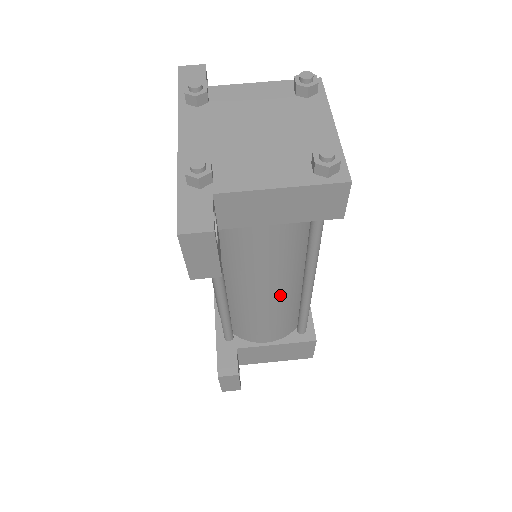
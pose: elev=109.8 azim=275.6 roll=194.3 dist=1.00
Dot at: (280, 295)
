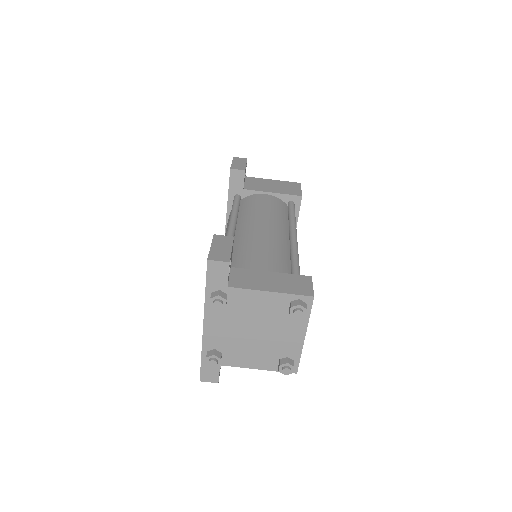
Dot at: occluded
